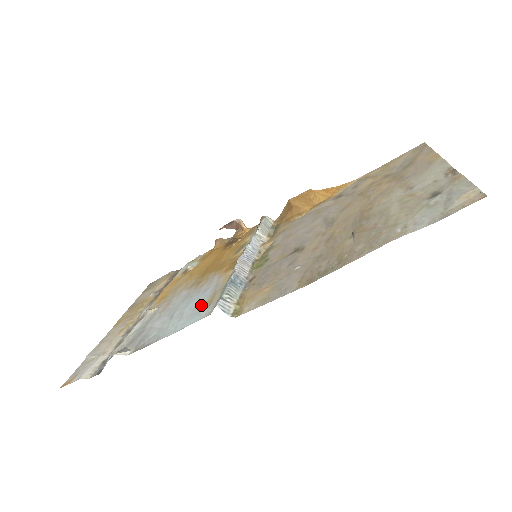
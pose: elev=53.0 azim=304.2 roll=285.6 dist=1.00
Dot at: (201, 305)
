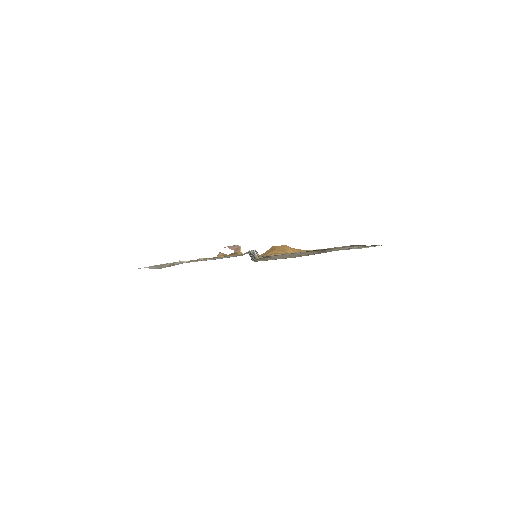
Dot at: occluded
